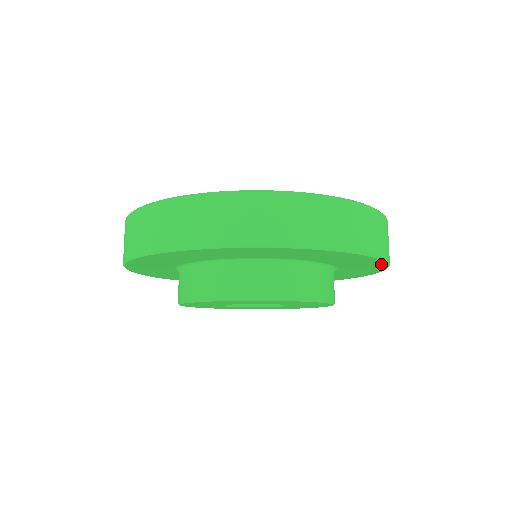
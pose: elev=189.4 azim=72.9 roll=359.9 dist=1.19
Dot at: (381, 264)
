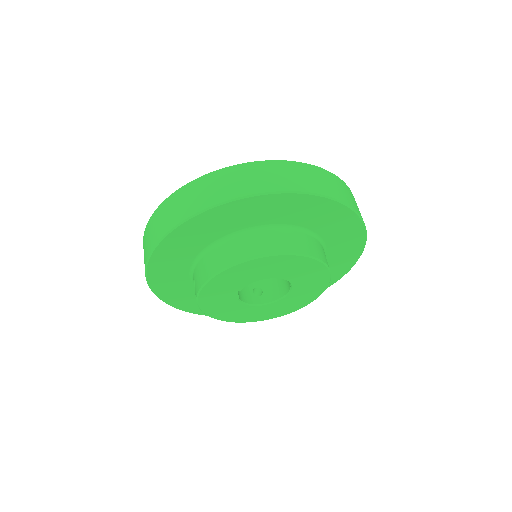
Dot at: (357, 254)
